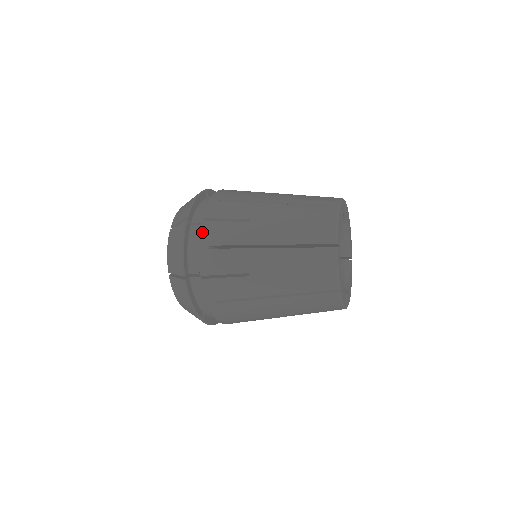
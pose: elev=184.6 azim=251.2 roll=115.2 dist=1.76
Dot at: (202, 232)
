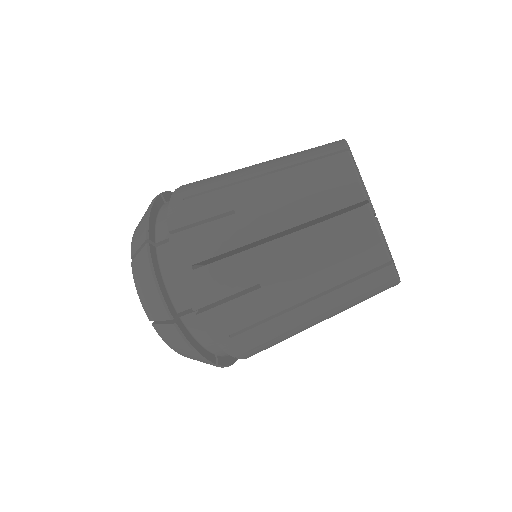
Dot at: (175, 192)
